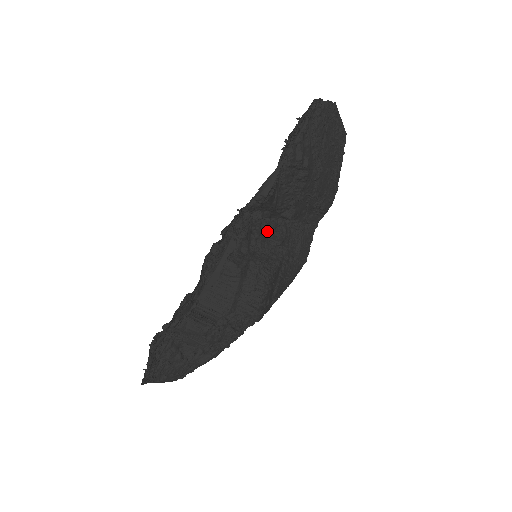
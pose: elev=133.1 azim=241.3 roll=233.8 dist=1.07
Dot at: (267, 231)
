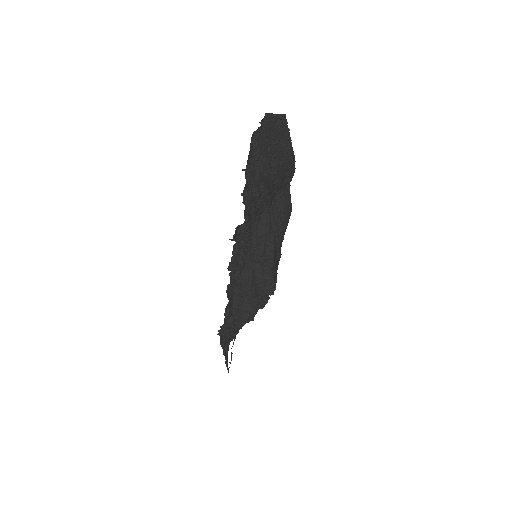
Dot at: (255, 226)
